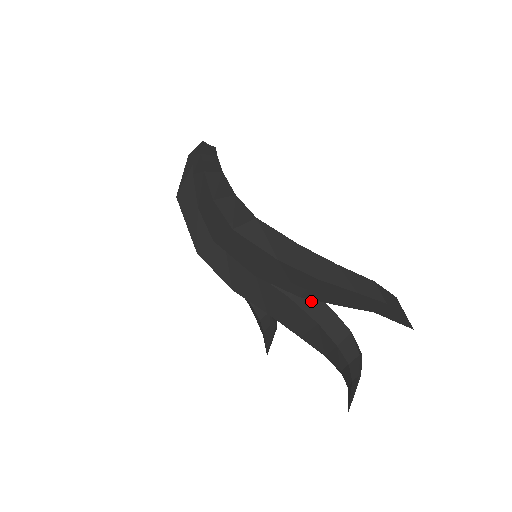
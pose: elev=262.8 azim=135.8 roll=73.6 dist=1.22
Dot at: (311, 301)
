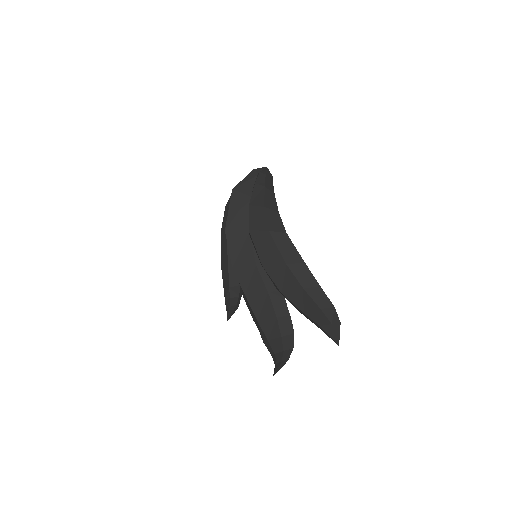
Dot at: (280, 302)
